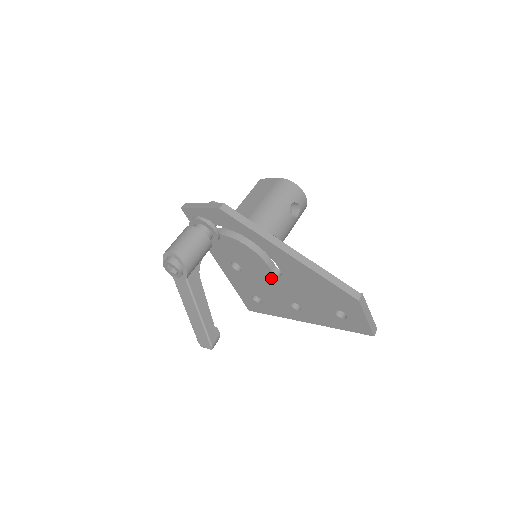
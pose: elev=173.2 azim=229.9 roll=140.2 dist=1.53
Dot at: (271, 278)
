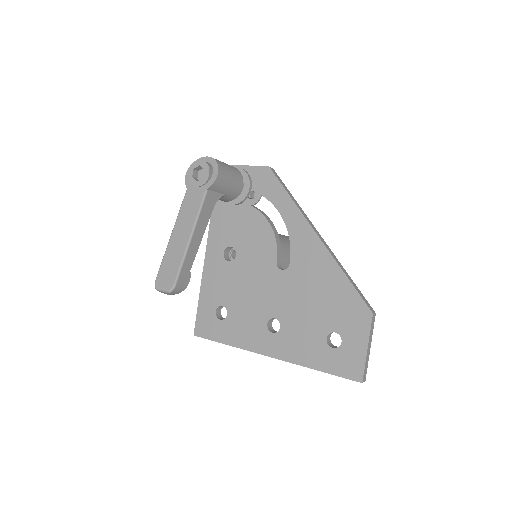
Dot at: (268, 274)
